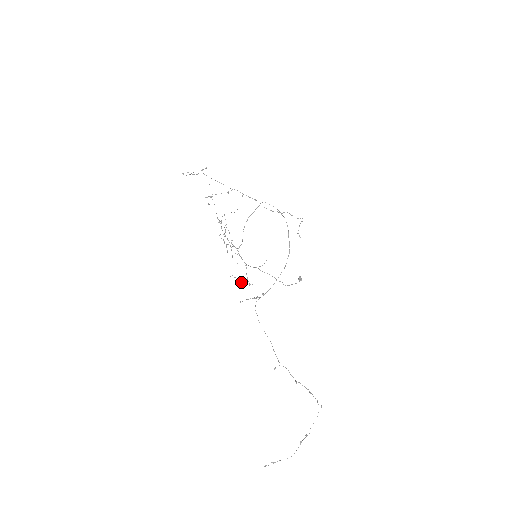
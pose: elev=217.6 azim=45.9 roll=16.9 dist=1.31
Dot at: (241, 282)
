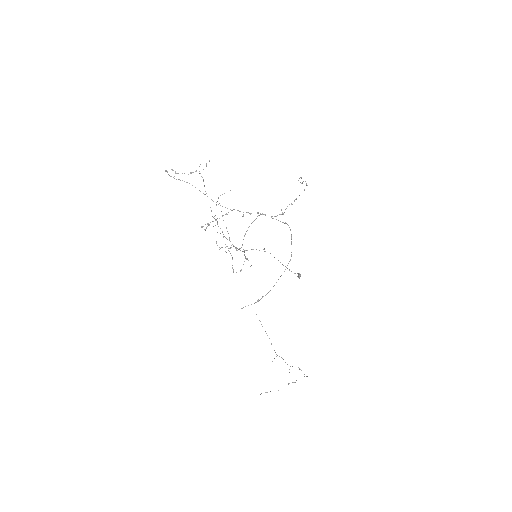
Dot at: (240, 271)
